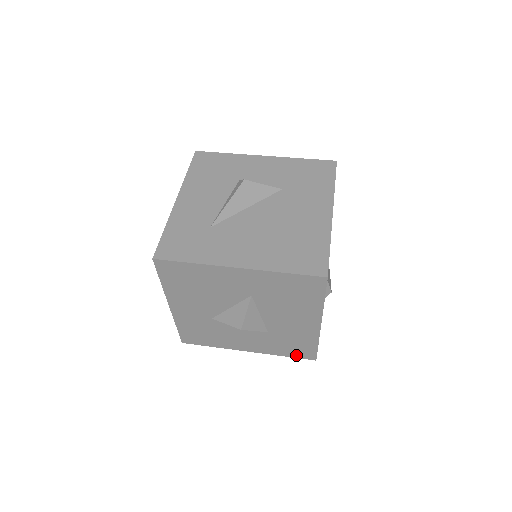
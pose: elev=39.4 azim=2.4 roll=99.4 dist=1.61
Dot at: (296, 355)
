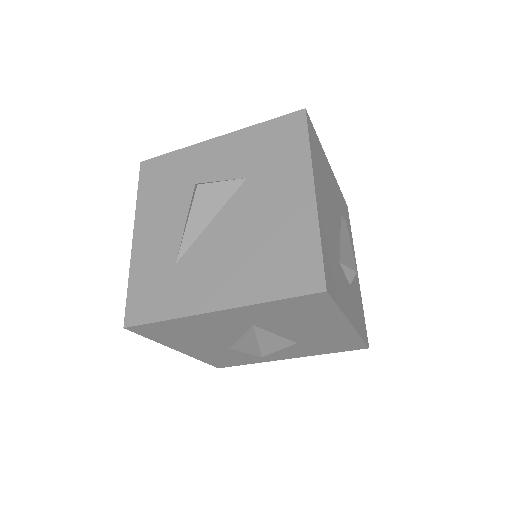
Dot at: (343, 350)
